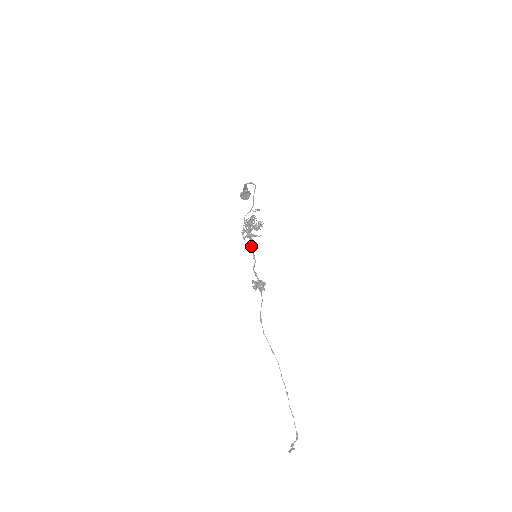
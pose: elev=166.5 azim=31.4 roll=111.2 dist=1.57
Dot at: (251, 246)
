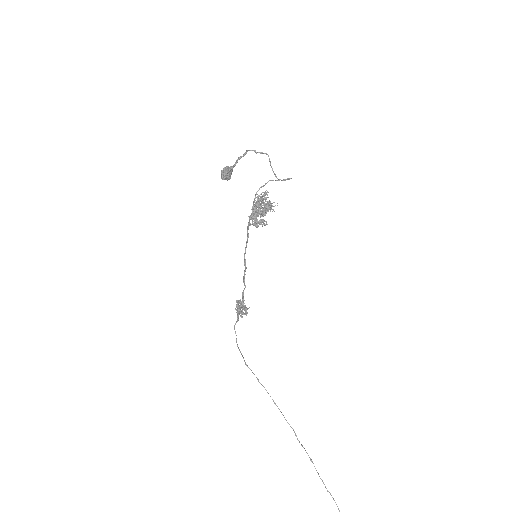
Dot at: (246, 242)
